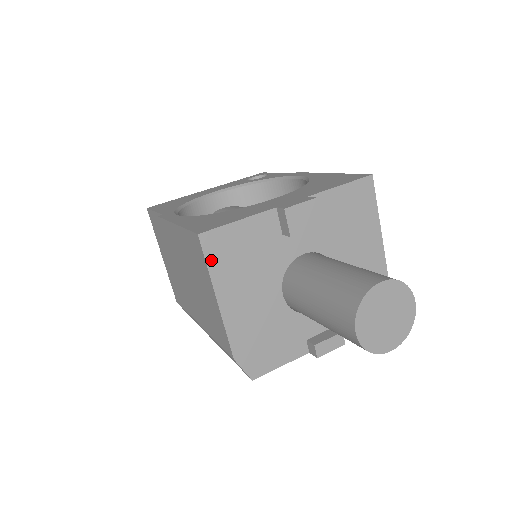
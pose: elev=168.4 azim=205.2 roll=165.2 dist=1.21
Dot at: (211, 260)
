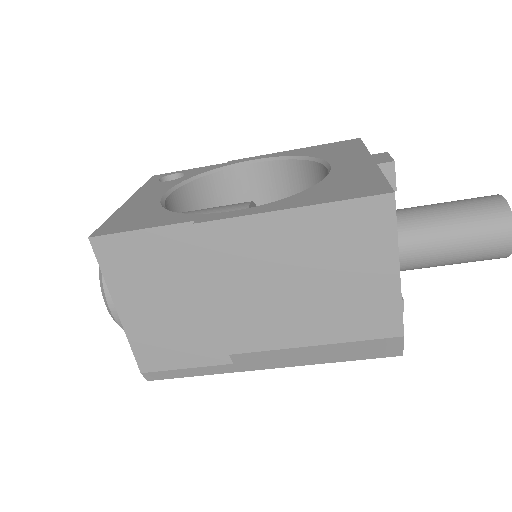
Dot at: (395, 223)
